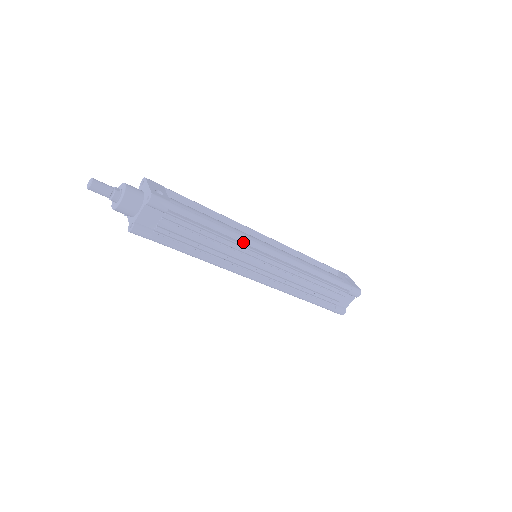
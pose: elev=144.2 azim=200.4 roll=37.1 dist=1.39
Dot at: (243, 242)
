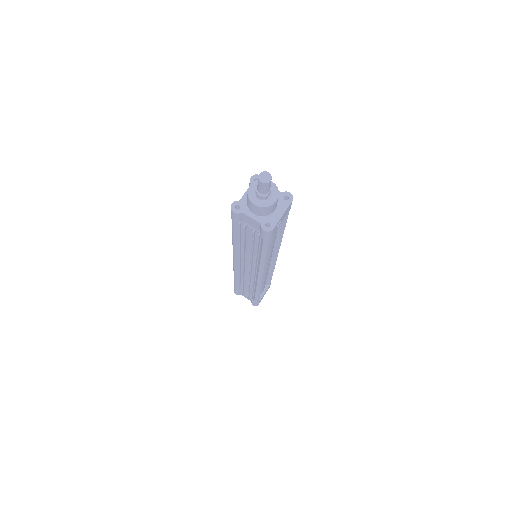
Dot at: (260, 267)
